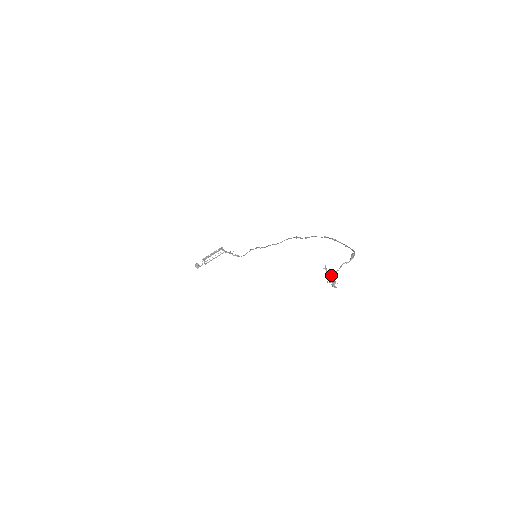
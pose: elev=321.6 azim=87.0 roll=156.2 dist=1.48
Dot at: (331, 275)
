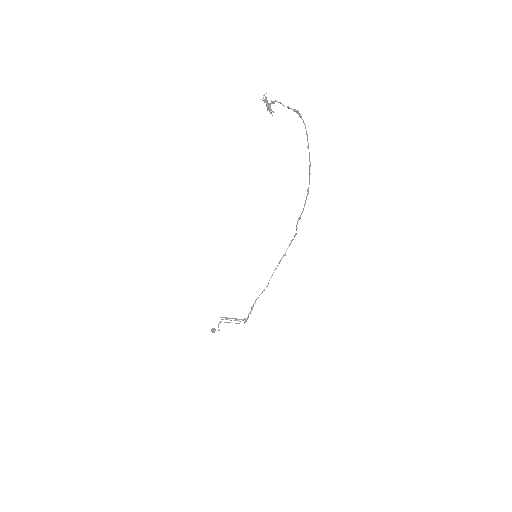
Dot at: (269, 103)
